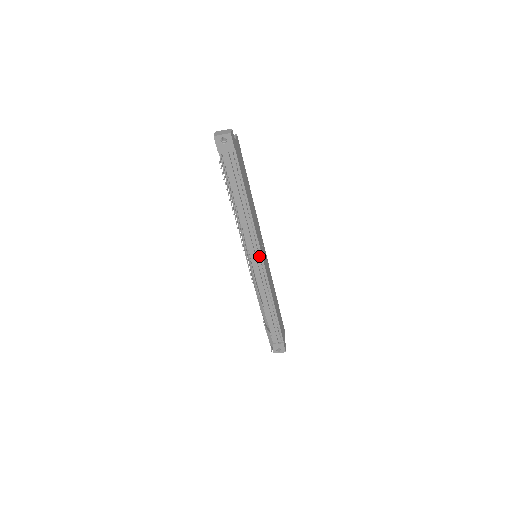
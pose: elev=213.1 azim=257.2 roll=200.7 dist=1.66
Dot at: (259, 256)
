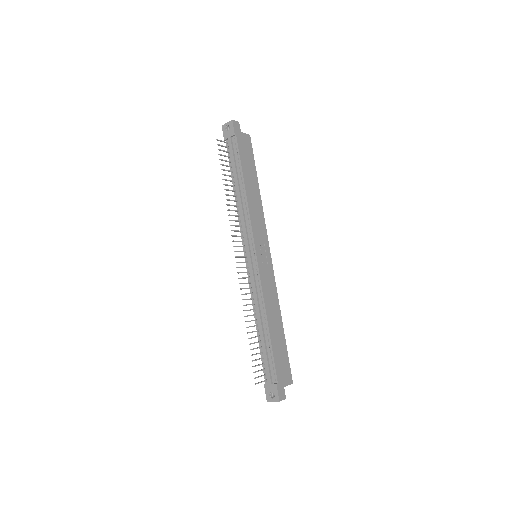
Dot at: (253, 249)
